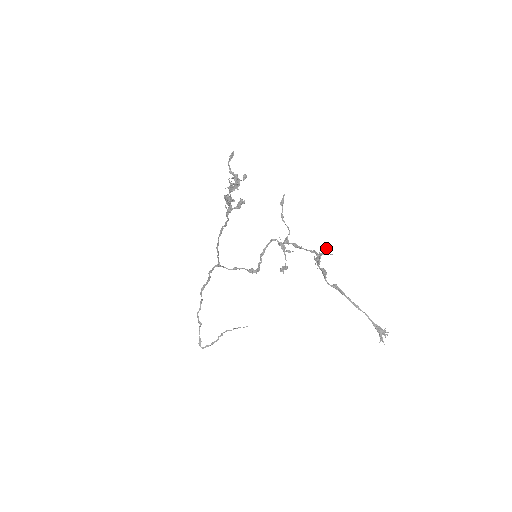
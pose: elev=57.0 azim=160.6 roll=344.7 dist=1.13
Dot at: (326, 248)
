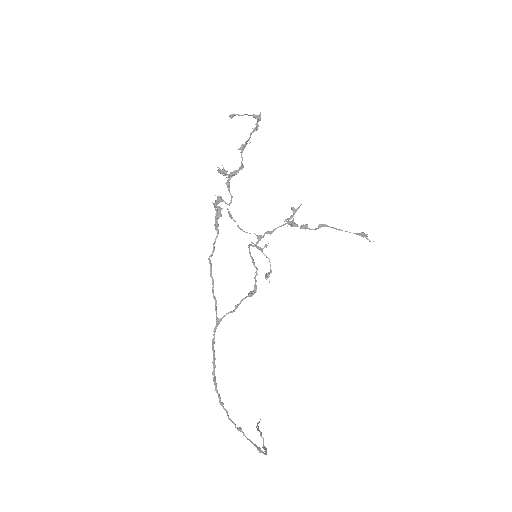
Dot at: (293, 208)
